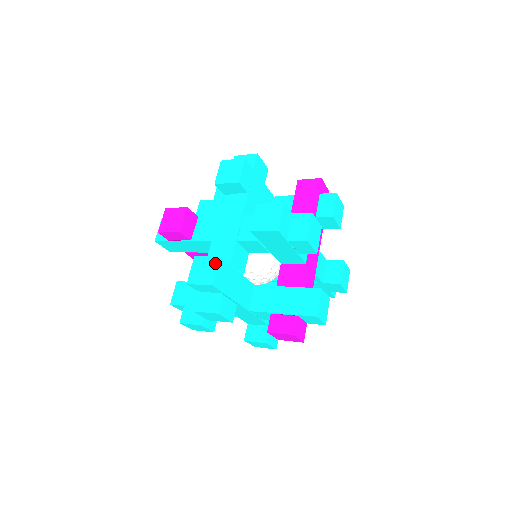
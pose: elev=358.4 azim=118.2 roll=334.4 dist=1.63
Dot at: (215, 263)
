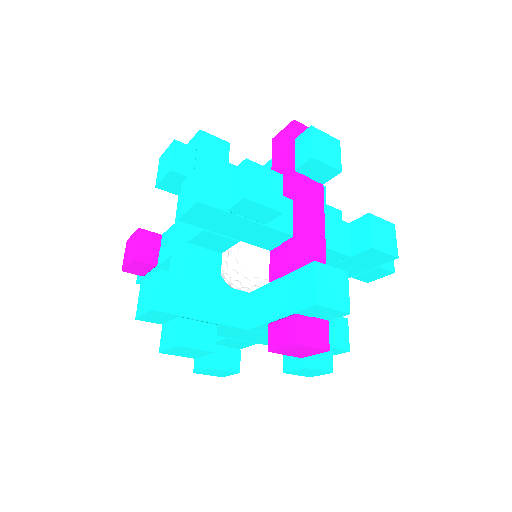
Dot at: (153, 279)
